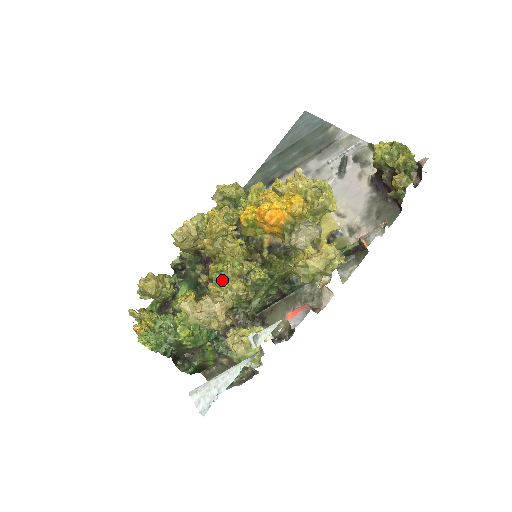
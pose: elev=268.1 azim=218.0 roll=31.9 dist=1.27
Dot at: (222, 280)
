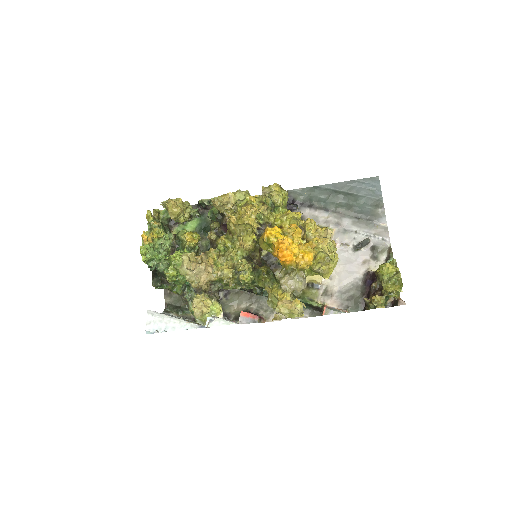
Dot at: (222, 253)
